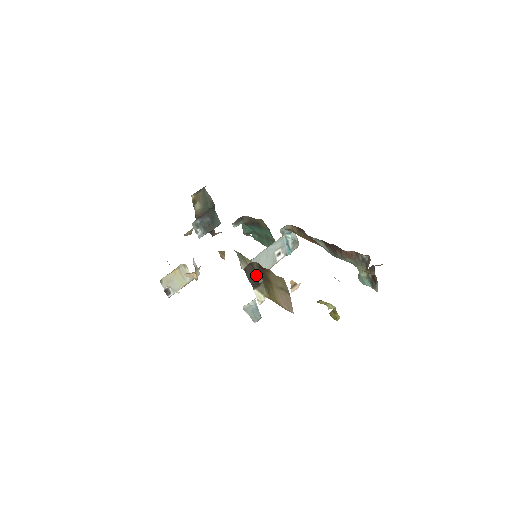
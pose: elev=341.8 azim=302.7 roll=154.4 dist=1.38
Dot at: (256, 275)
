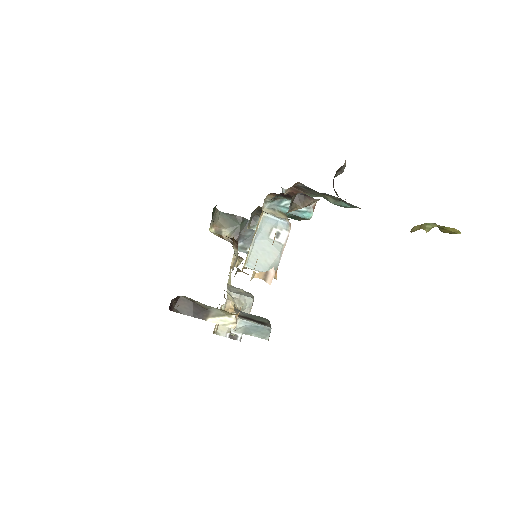
Dot at: (197, 304)
